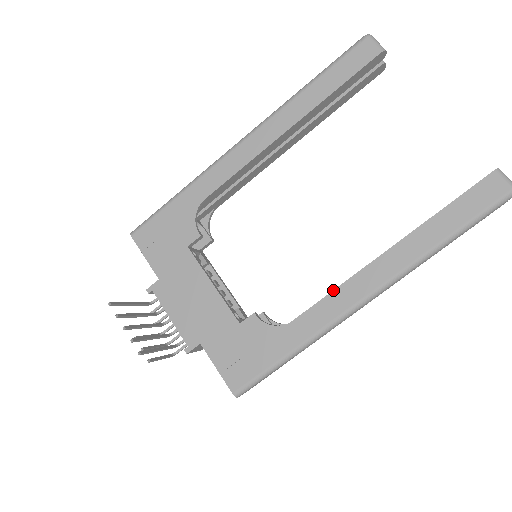
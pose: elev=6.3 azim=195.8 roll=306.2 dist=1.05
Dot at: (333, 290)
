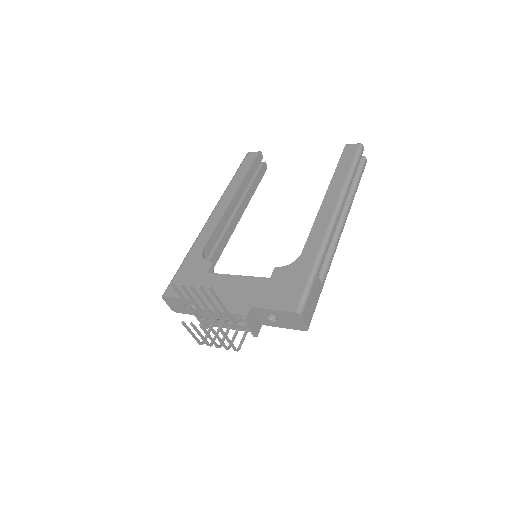
Dot at: occluded
